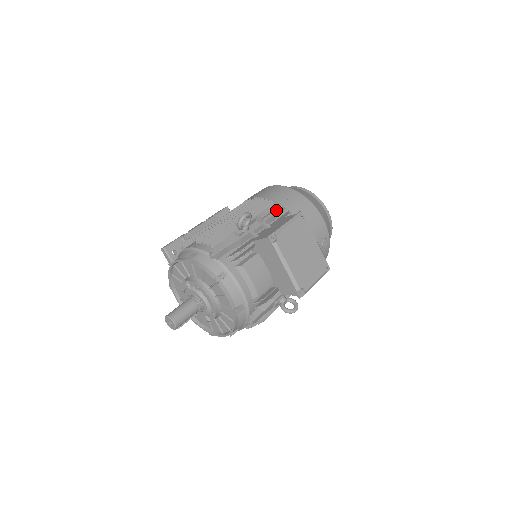
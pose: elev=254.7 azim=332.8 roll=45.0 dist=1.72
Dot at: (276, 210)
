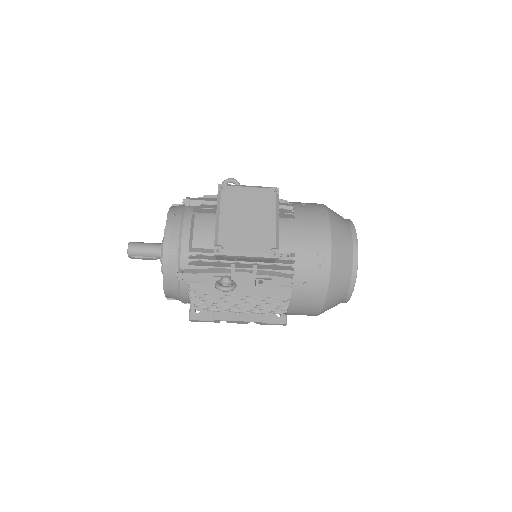
Dot at: (281, 204)
